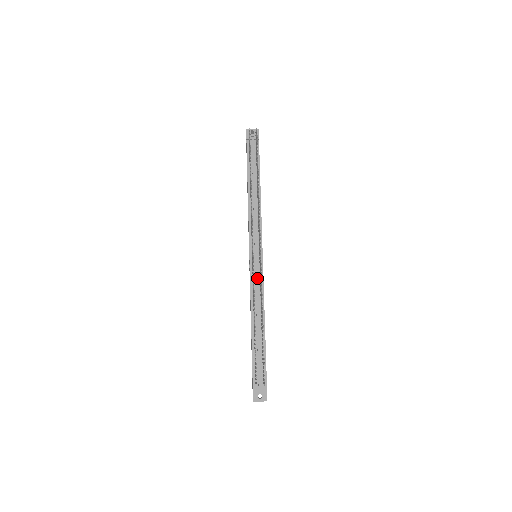
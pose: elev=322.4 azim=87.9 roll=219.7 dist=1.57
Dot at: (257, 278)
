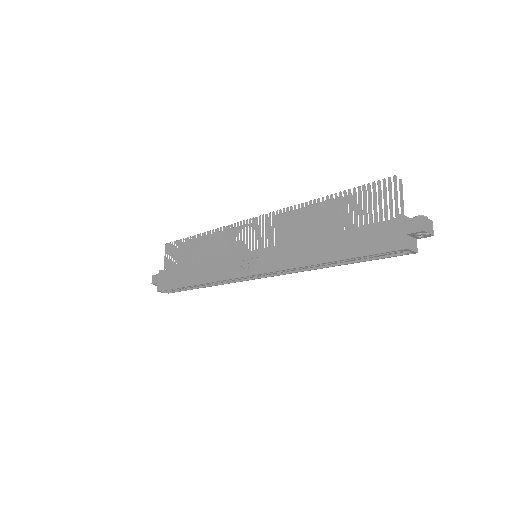
Dot at: occluded
